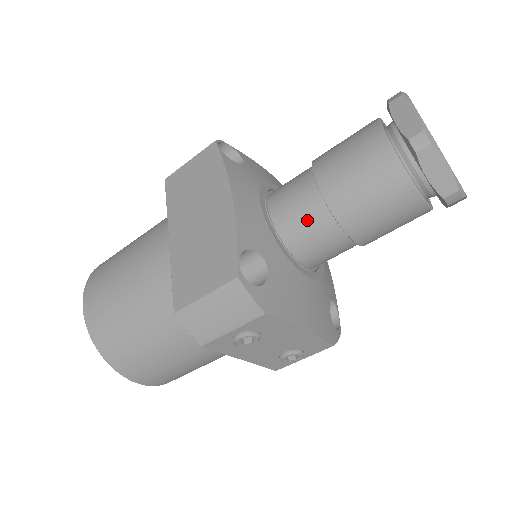
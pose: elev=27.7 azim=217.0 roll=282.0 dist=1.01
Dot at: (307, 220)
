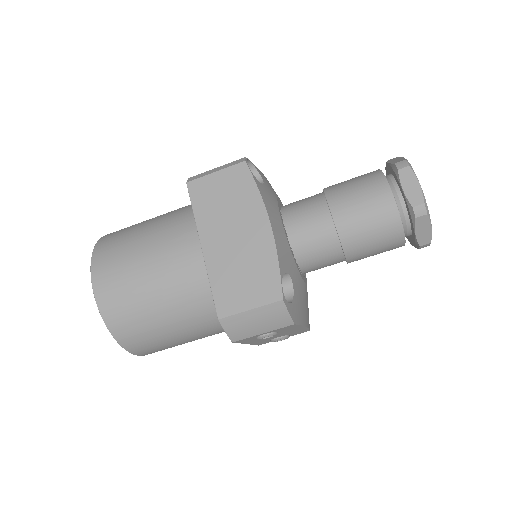
Dot at: (319, 245)
